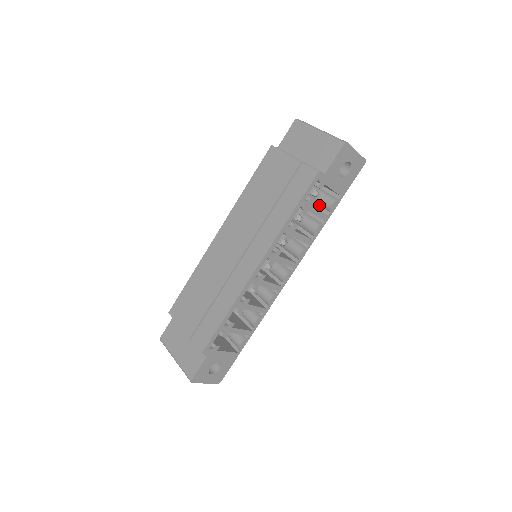
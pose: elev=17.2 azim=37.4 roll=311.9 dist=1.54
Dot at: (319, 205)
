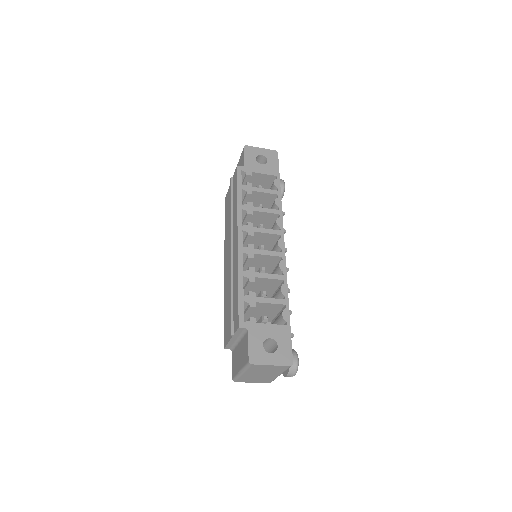
Dot at: occluded
